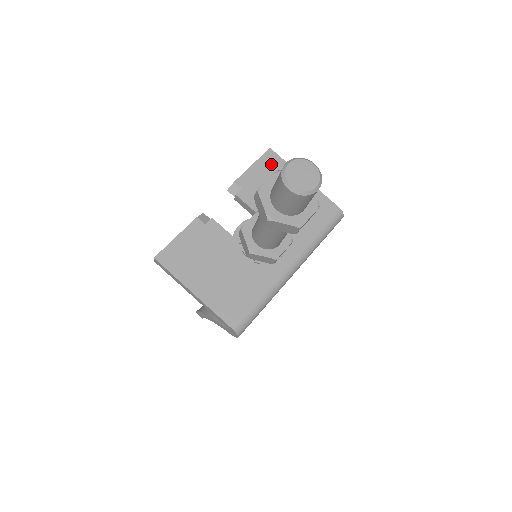
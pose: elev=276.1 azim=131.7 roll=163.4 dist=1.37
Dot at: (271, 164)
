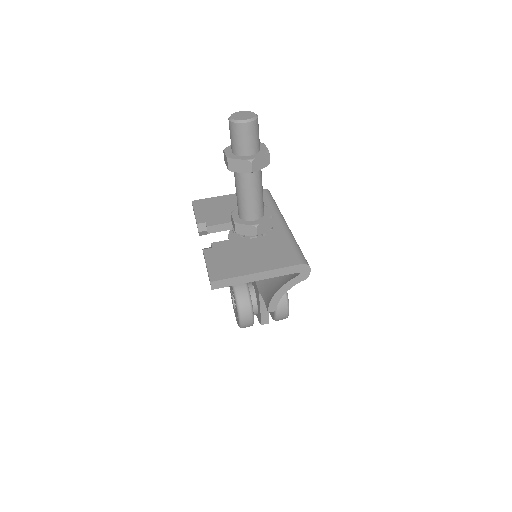
Dot at: (203, 204)
